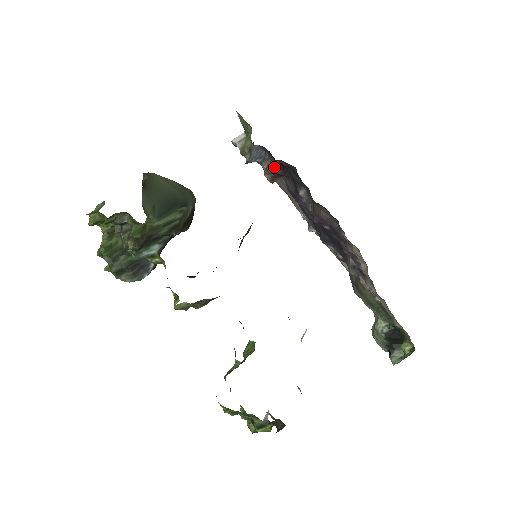
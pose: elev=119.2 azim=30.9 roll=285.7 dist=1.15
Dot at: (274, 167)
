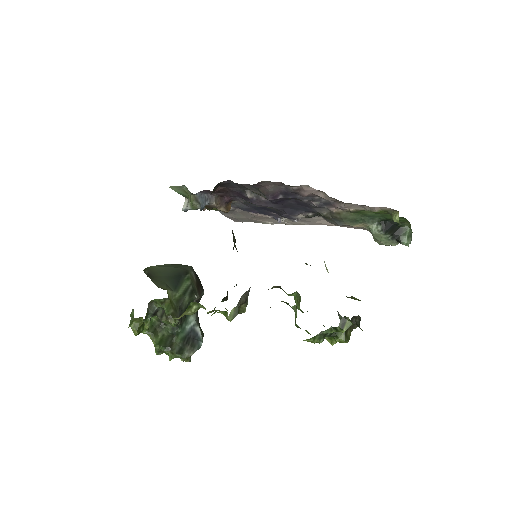
Dot at: (220, 199)
